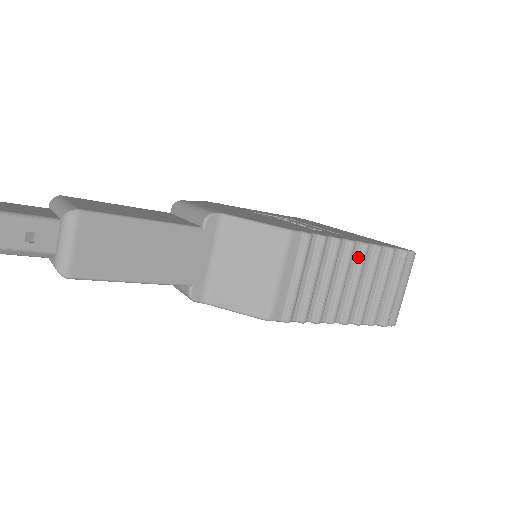
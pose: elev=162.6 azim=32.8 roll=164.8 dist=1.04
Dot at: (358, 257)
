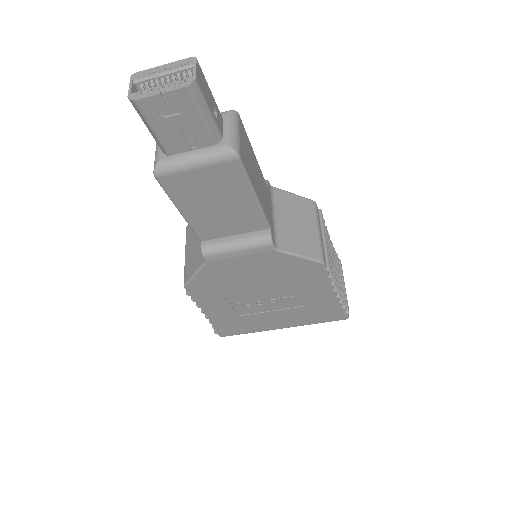
Dot at: occluded
